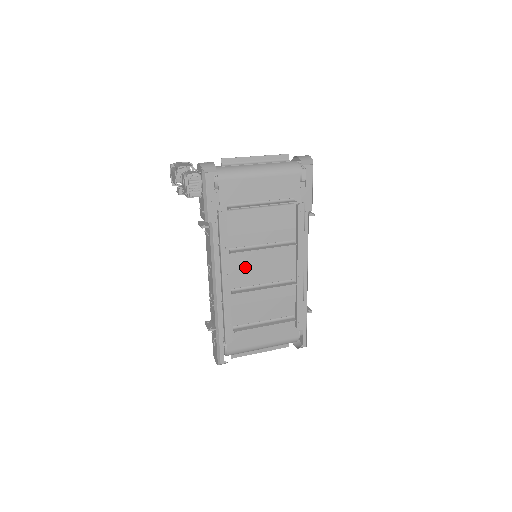
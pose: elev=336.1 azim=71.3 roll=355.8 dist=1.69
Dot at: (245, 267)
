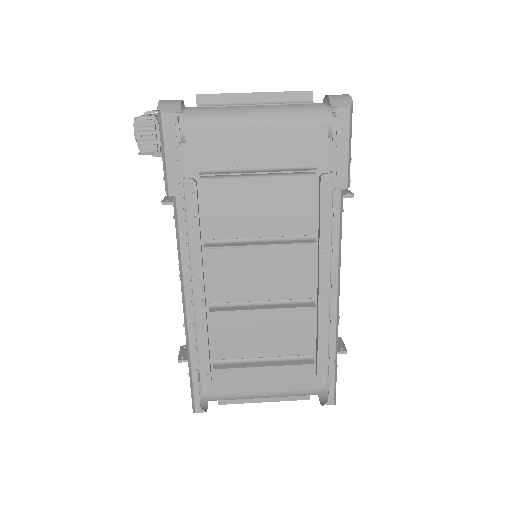
Dot at: (231, 271)
